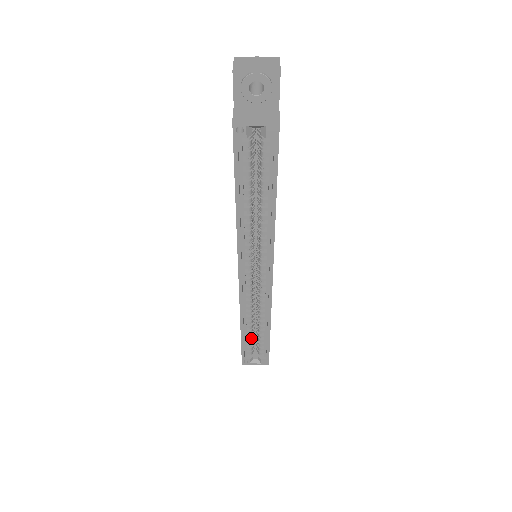
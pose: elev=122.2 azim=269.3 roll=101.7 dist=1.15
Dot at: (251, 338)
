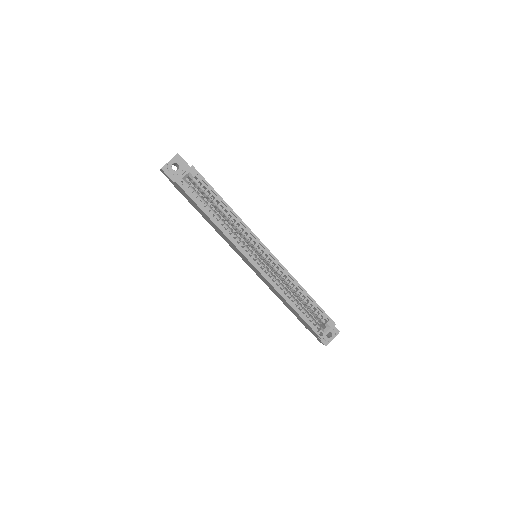
Dot at: (306, 312)
